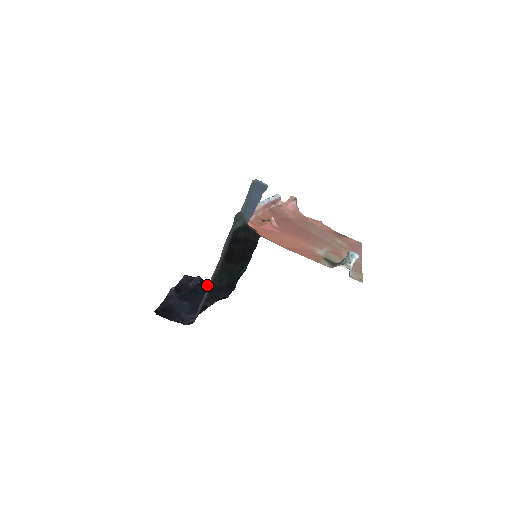
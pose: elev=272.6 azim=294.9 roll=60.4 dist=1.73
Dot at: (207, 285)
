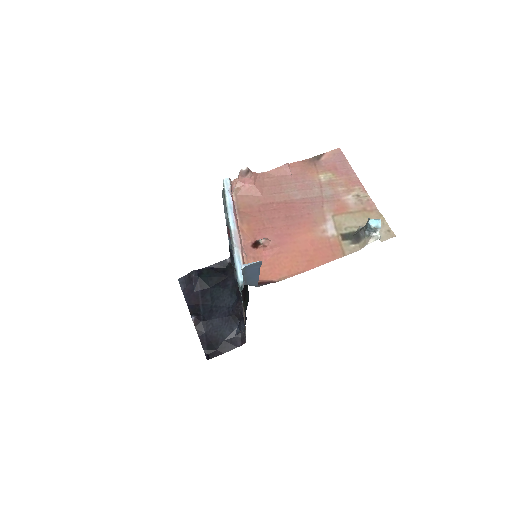
Dot at: (206, 272)
